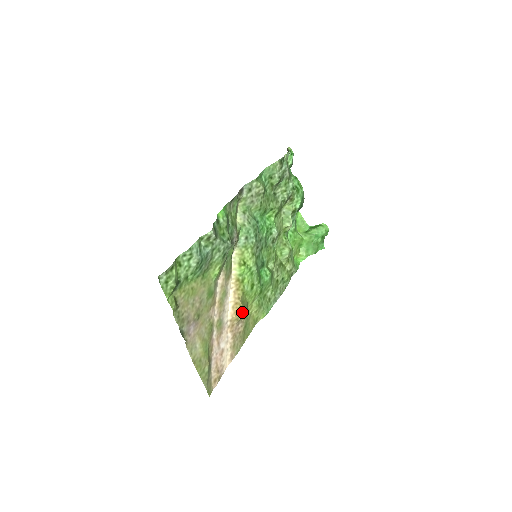
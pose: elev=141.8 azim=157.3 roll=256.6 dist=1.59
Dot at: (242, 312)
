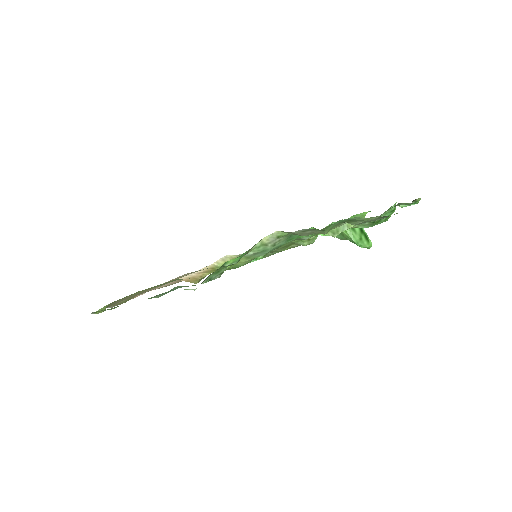
Dot at: (195, 282)
